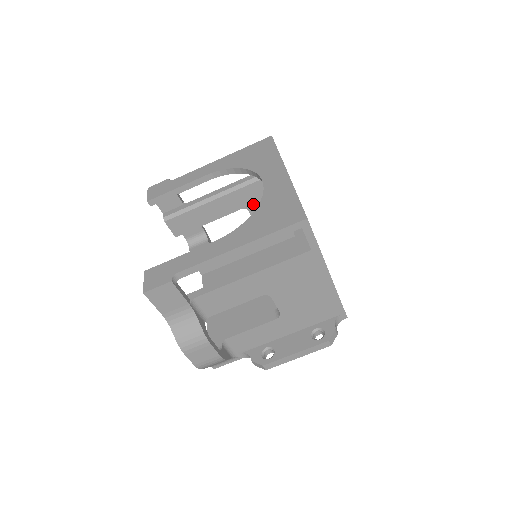
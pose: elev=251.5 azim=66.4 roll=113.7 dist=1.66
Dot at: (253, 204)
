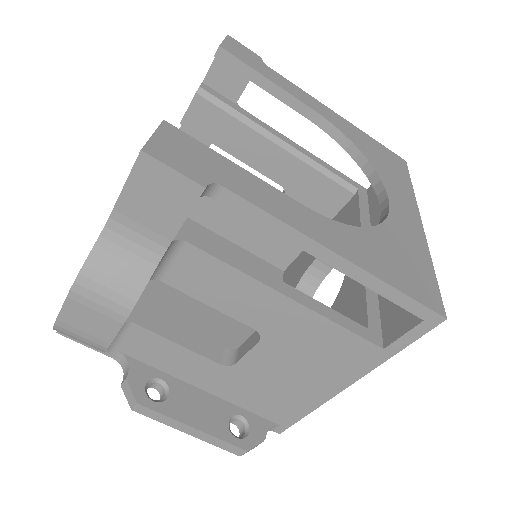
Dot at: (297, 196)
